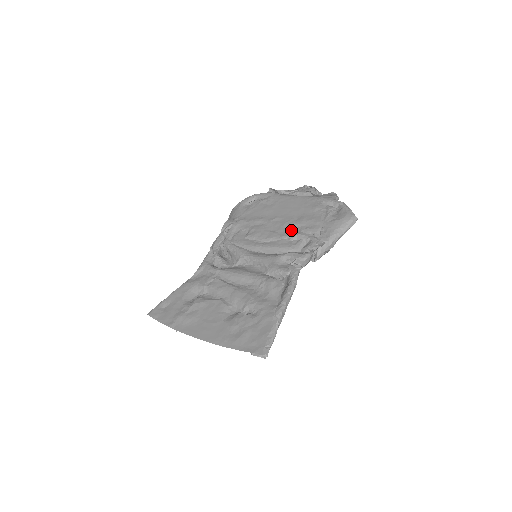
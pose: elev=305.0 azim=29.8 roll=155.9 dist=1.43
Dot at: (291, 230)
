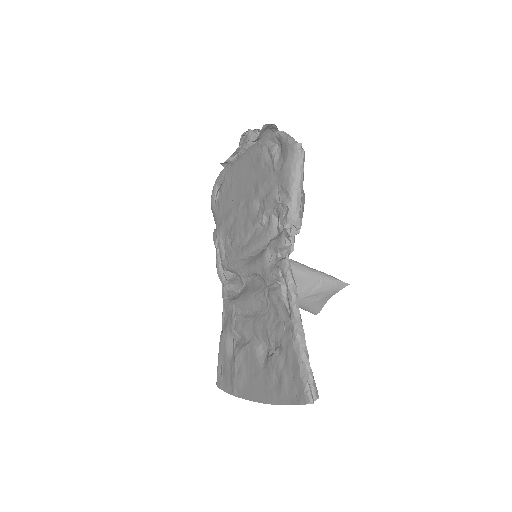
Dot at: (257, 210)
